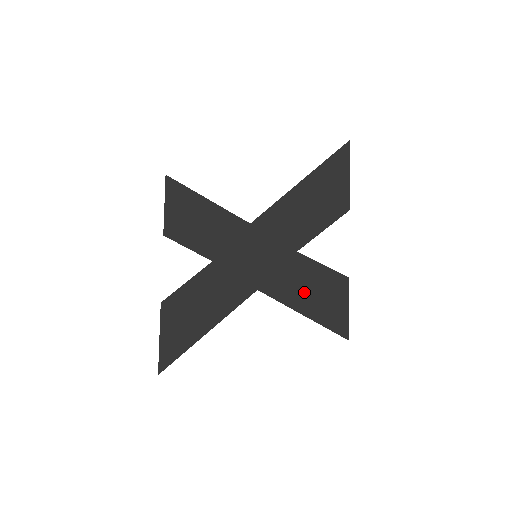
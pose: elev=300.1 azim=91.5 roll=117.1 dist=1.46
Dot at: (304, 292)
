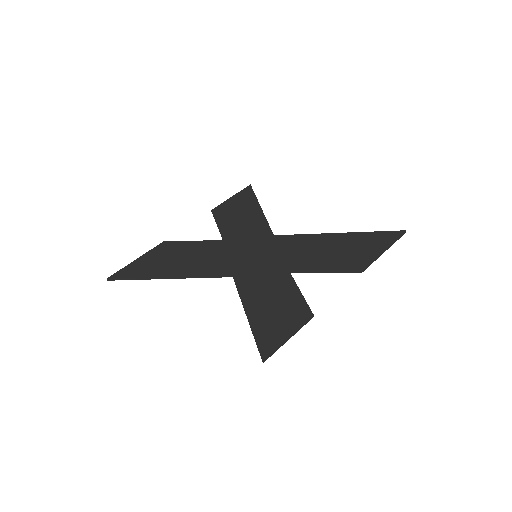
Dot at: (265, 299)
